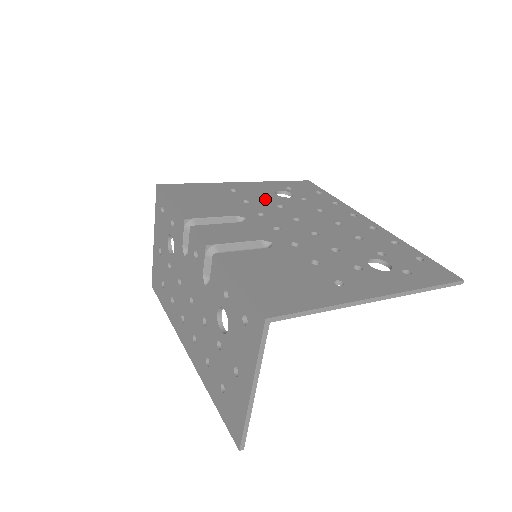
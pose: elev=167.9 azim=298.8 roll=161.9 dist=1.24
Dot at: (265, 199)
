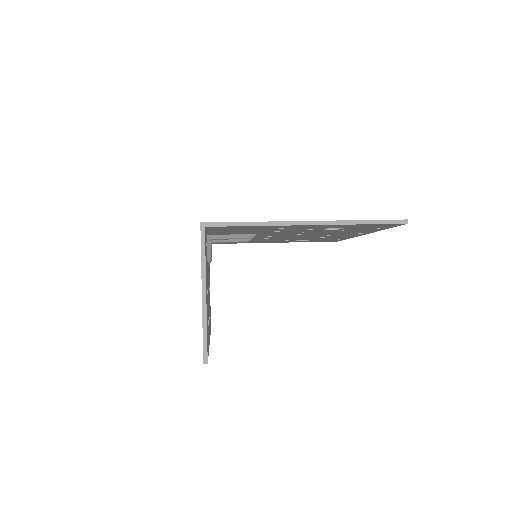
Dot at: occluded
